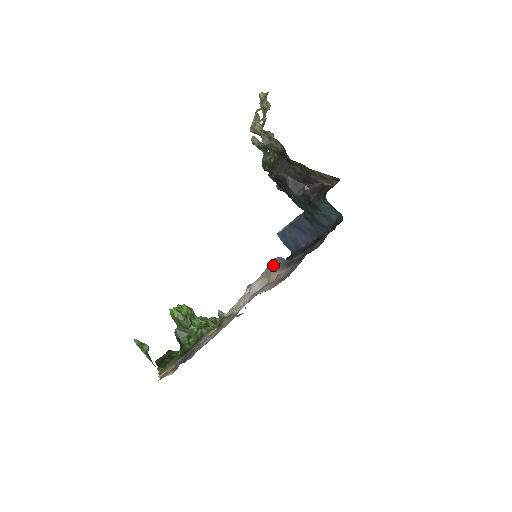
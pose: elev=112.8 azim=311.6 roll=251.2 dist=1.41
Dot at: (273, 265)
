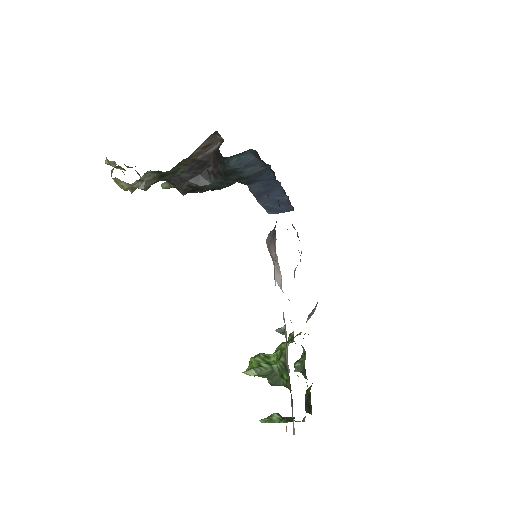
Dot at: (268, 247)
